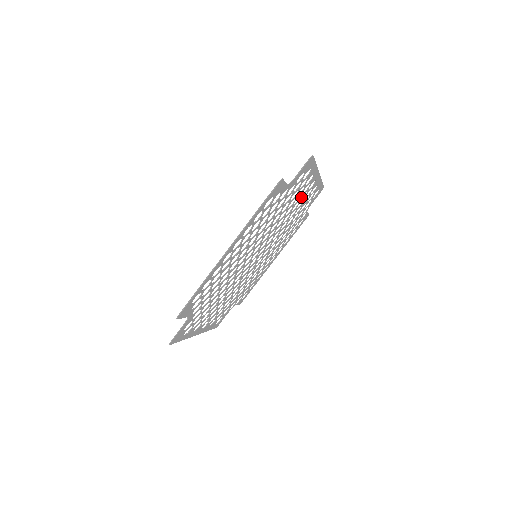
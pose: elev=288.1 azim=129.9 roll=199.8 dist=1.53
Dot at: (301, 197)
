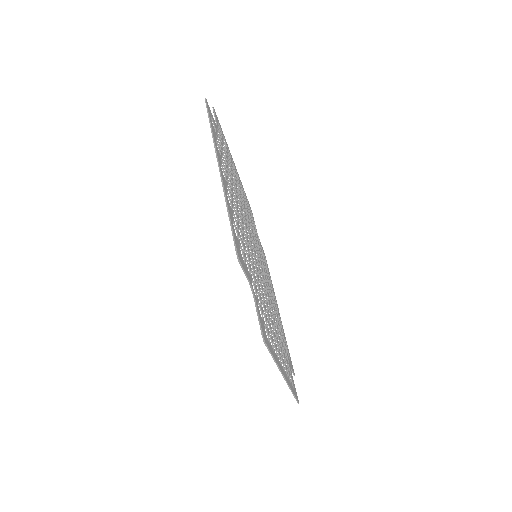
Dot at: (231, 196)
